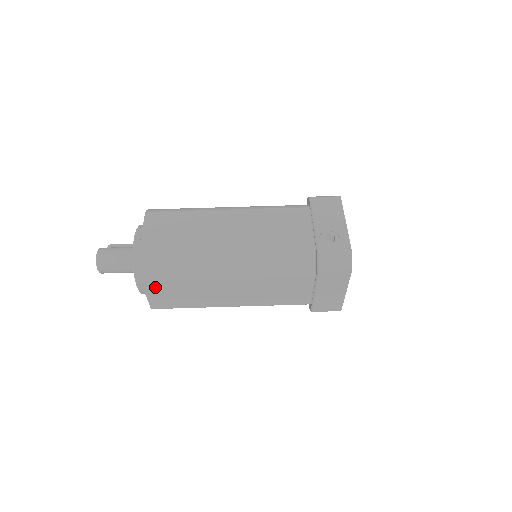
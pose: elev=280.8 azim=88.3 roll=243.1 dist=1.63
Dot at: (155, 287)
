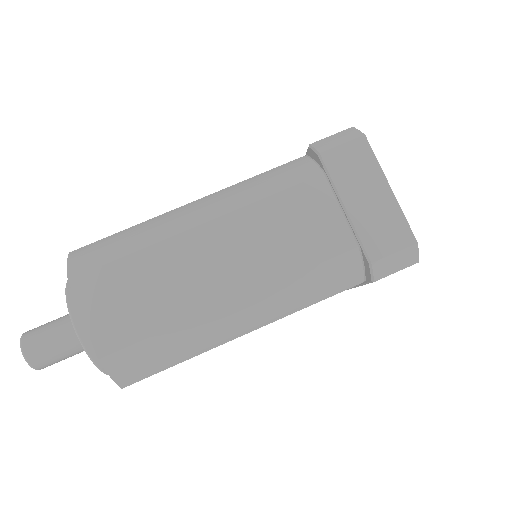
Dot at: (93, 287)
